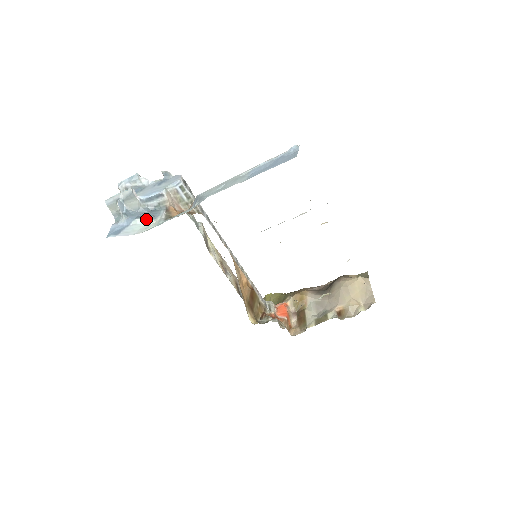
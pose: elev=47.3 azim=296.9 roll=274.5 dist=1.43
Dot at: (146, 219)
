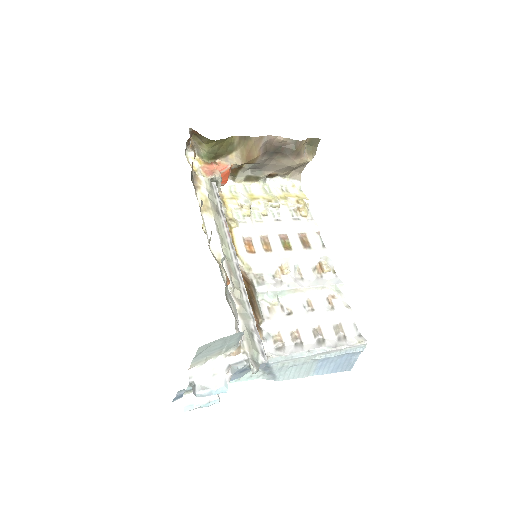
Dot at: occluded
